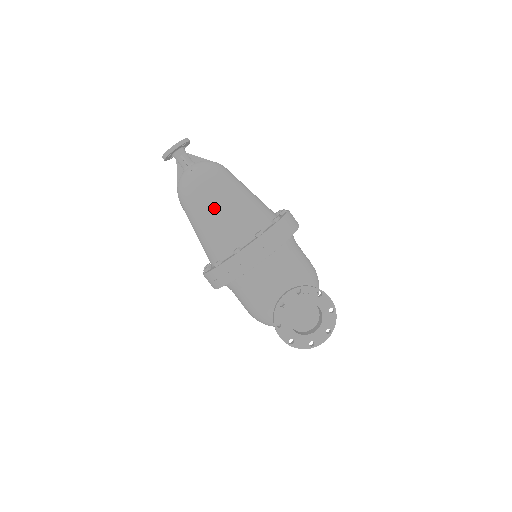
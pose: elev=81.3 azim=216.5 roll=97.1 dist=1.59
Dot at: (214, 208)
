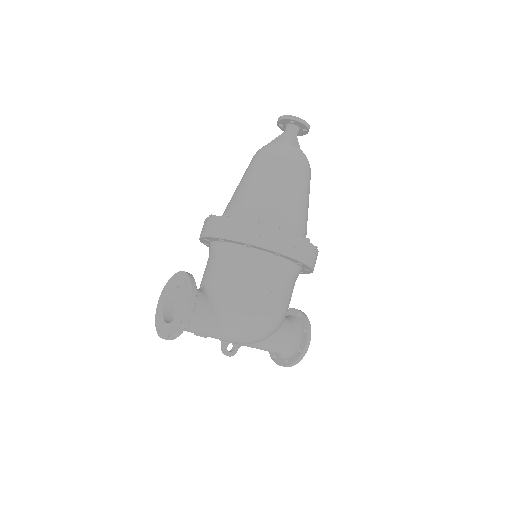
Dot at: (244, 178)
